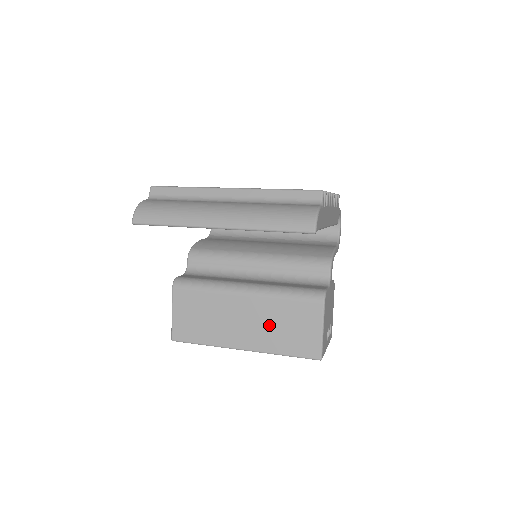
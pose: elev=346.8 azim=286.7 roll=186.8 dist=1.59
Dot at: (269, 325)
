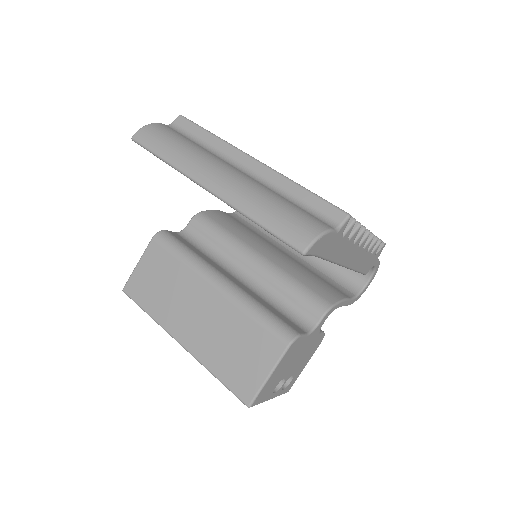
Dot at: (219, 334)
